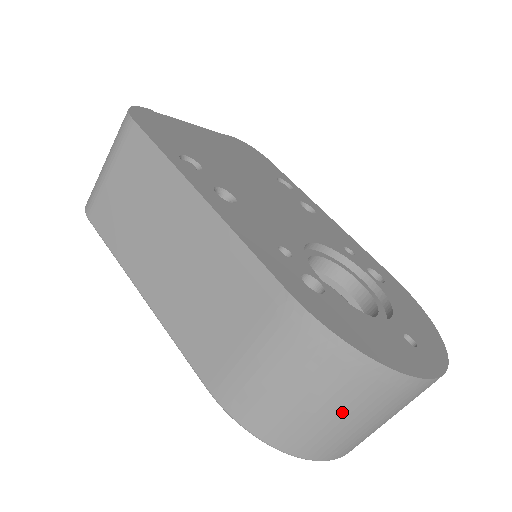
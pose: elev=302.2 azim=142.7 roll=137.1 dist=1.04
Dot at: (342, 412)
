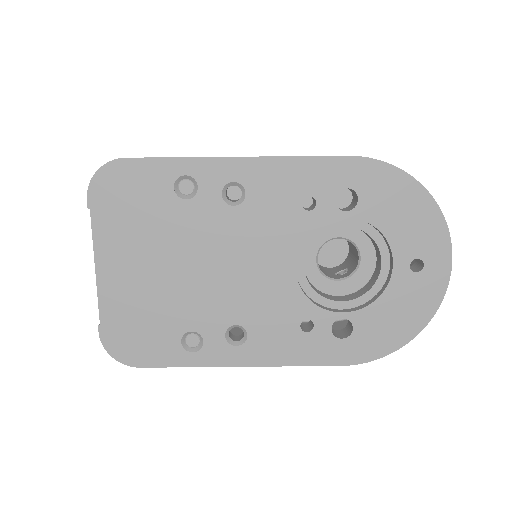
Dot at: occluded
